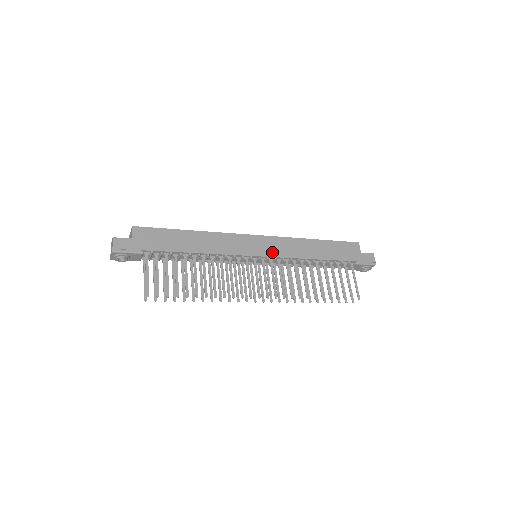
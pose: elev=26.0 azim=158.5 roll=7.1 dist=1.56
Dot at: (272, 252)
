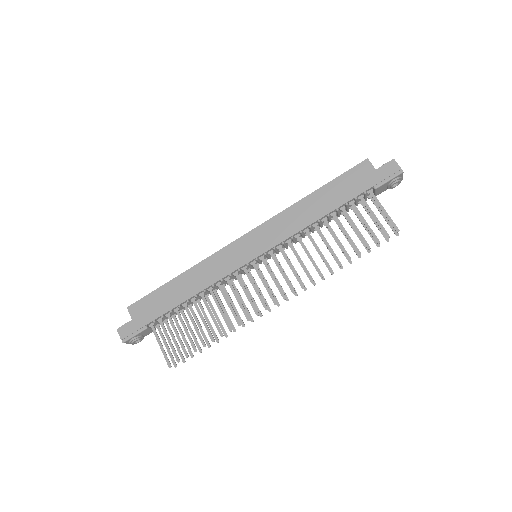
Dot at: (266, 244)
